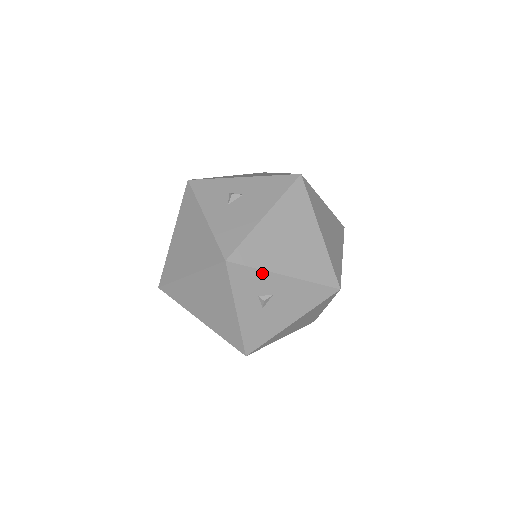
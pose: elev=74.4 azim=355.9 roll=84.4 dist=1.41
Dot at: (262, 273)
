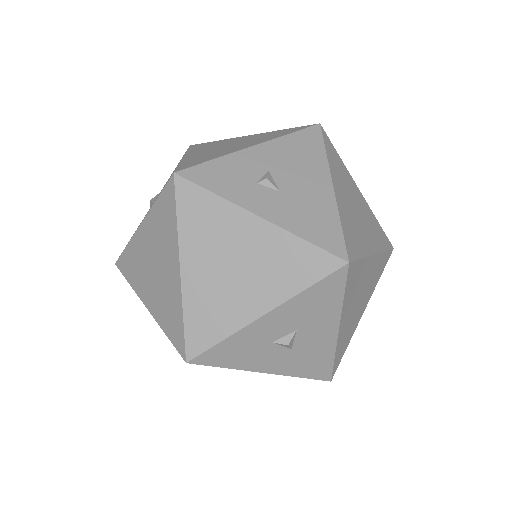
Dot at: (227, 159)
